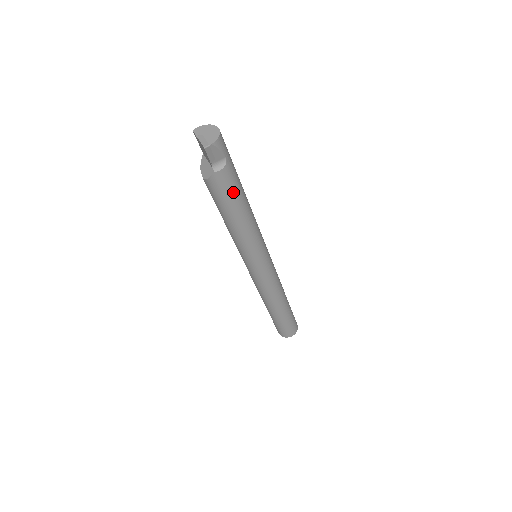
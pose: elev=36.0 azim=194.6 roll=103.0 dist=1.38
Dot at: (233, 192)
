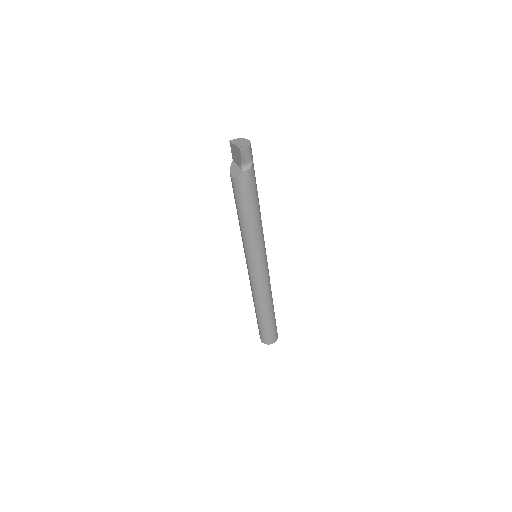
Dot at: (252, 191)
